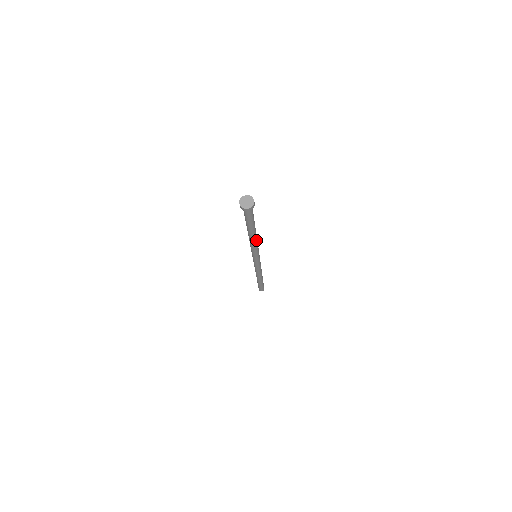
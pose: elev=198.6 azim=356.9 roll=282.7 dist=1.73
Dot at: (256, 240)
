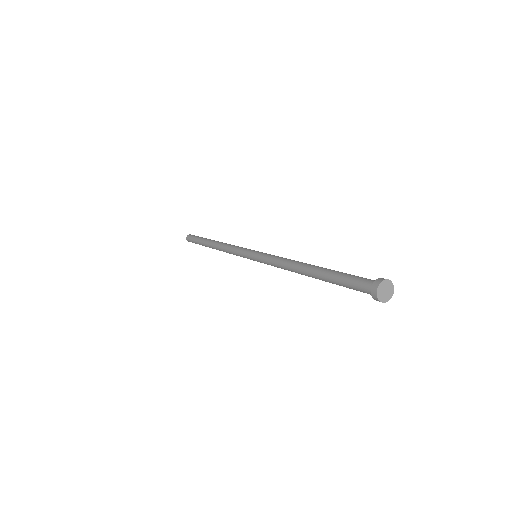
Dot at: occluded
